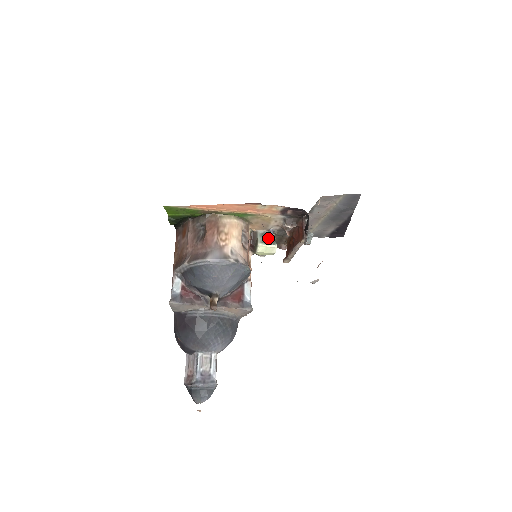
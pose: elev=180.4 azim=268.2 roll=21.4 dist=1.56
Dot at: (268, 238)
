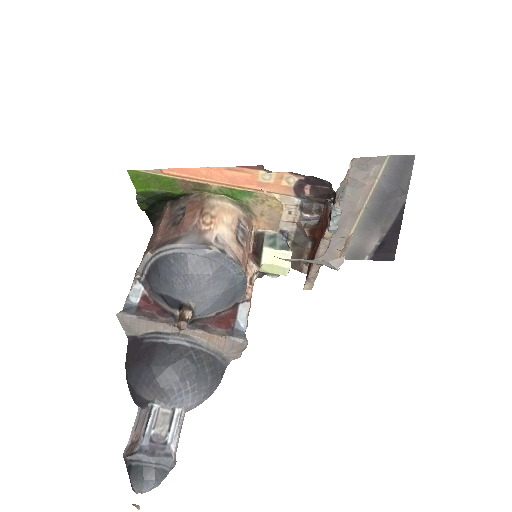
Dot at: (279, 242)
